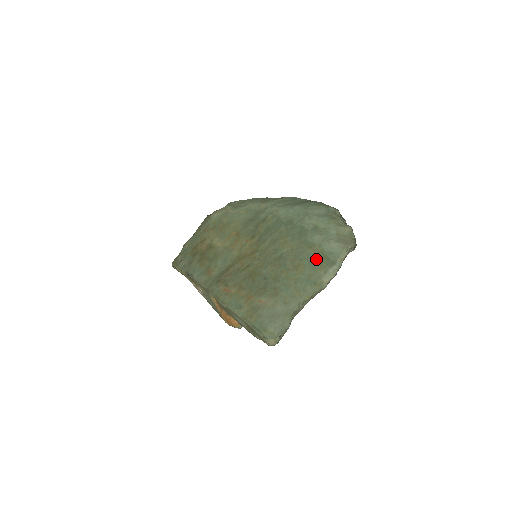
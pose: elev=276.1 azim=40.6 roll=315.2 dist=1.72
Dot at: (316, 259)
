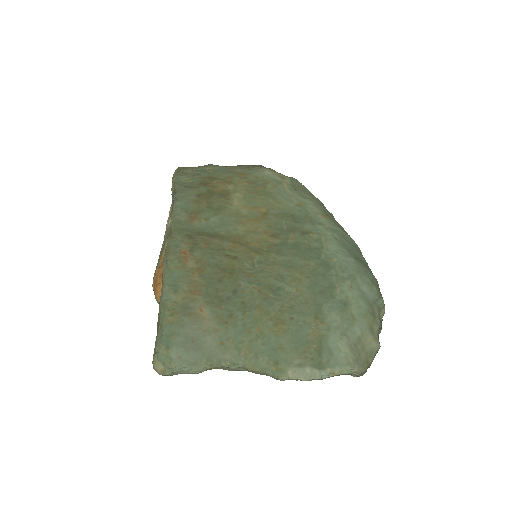
Dot at: (308, 338)
